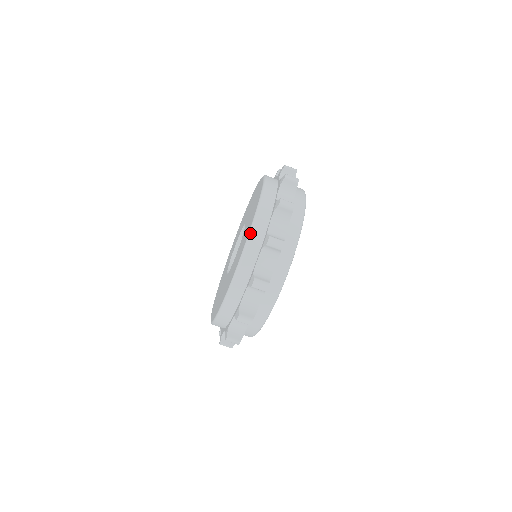
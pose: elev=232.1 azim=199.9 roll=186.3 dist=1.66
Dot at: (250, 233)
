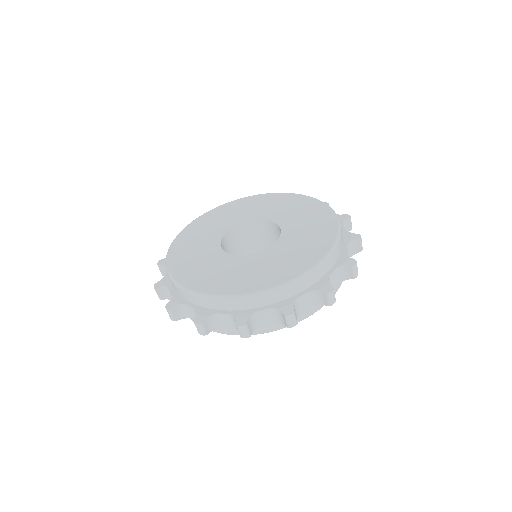
Dot at: (317, 267)
